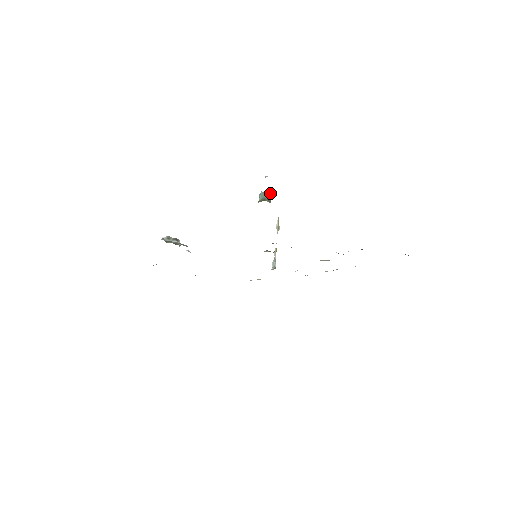
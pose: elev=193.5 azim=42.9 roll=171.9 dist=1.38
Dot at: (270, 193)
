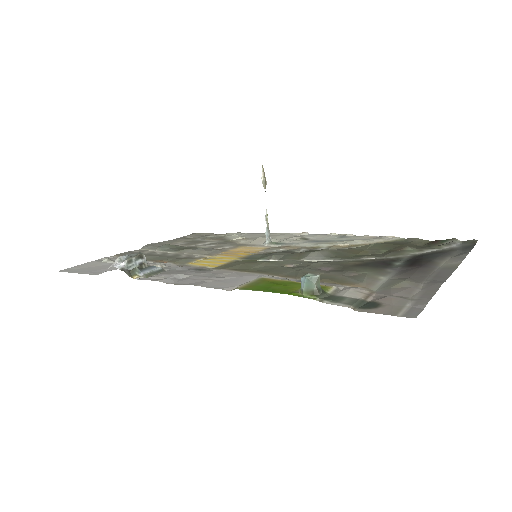
Dot at: (319, 277)
